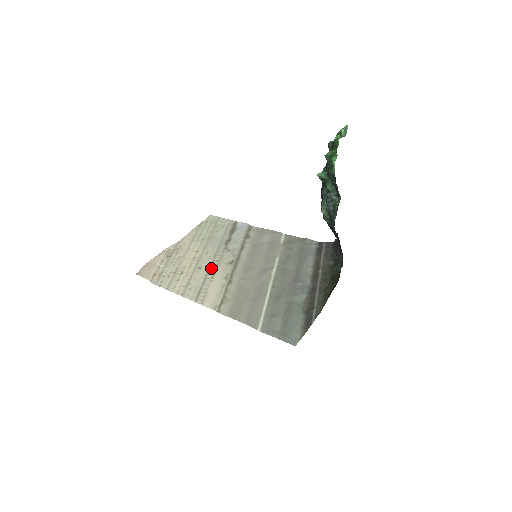
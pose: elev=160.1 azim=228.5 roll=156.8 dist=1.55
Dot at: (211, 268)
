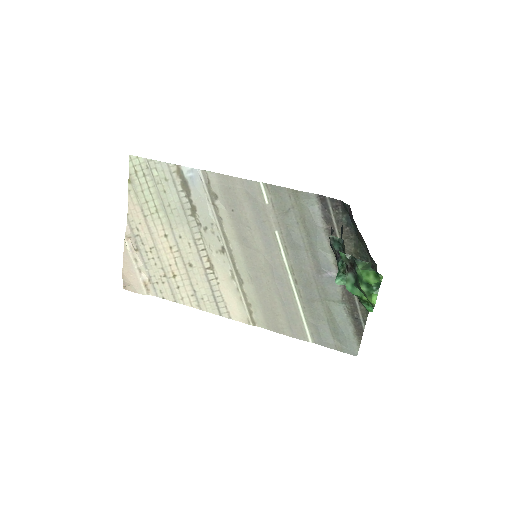
Dot at: (204, 264)
